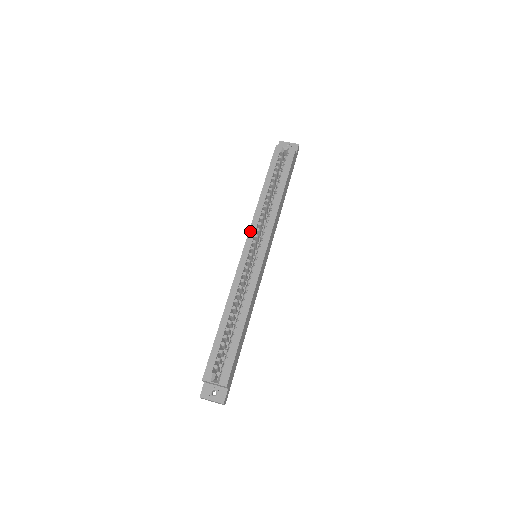
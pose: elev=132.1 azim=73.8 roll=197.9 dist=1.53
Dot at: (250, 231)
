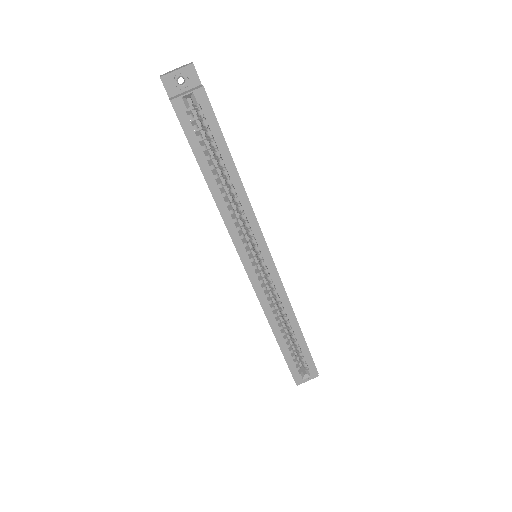
Dot at: (236, 246)
